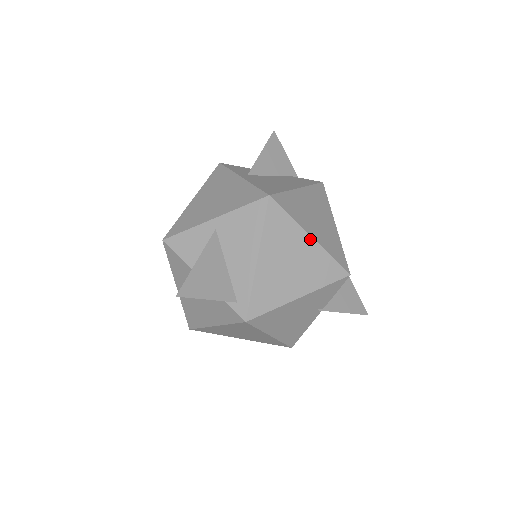
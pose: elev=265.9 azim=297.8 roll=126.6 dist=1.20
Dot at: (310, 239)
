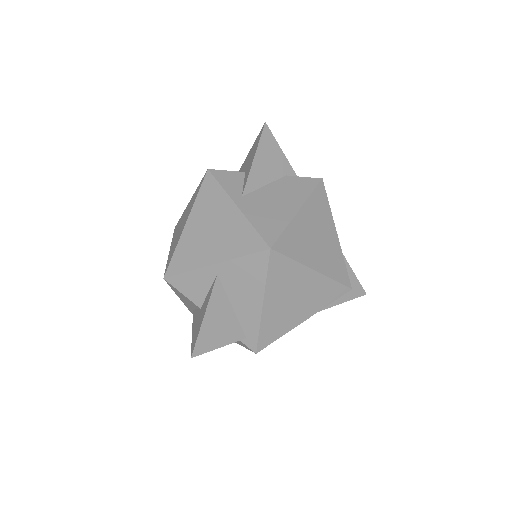
Dot at: (313, 273)
